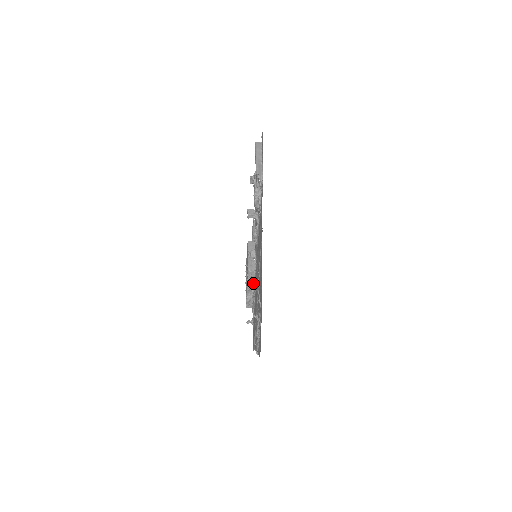
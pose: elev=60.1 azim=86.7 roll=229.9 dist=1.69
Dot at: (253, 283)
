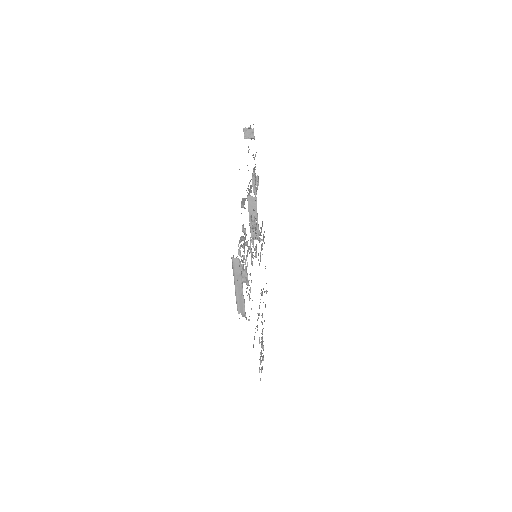
Dot at: occluded
